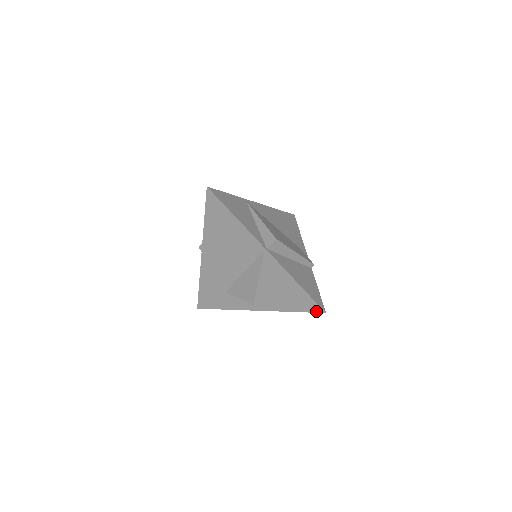
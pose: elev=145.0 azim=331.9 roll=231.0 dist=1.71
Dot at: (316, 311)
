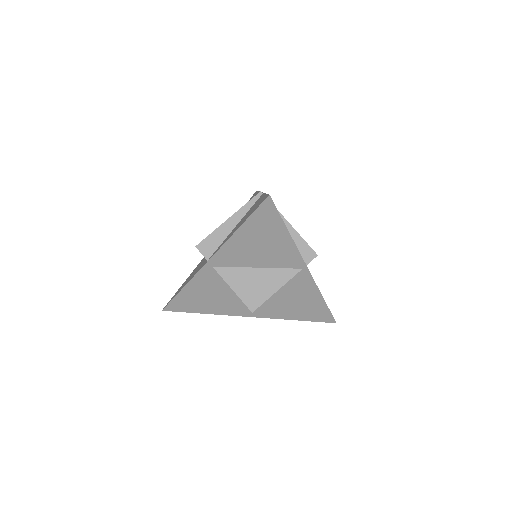
Dot at: (327, 321)
